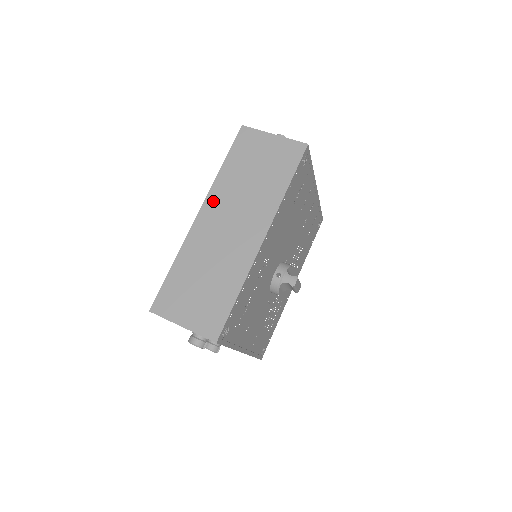
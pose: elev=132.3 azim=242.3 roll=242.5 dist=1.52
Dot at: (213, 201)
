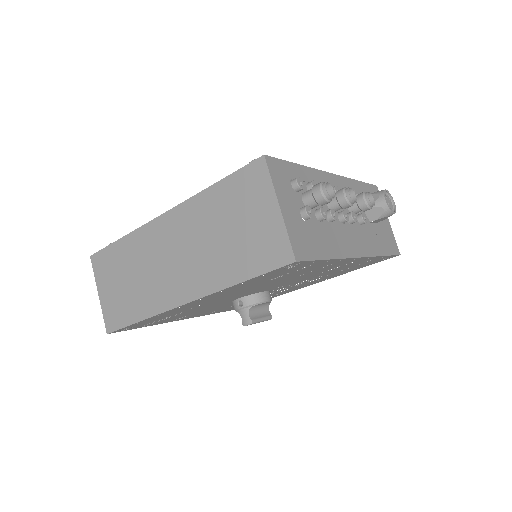
Dot at: (179, 216)
